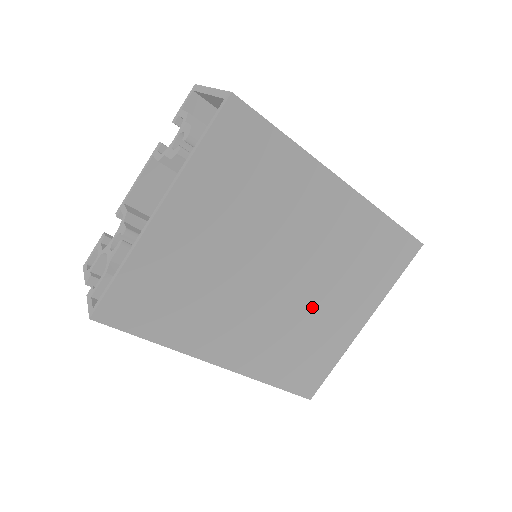
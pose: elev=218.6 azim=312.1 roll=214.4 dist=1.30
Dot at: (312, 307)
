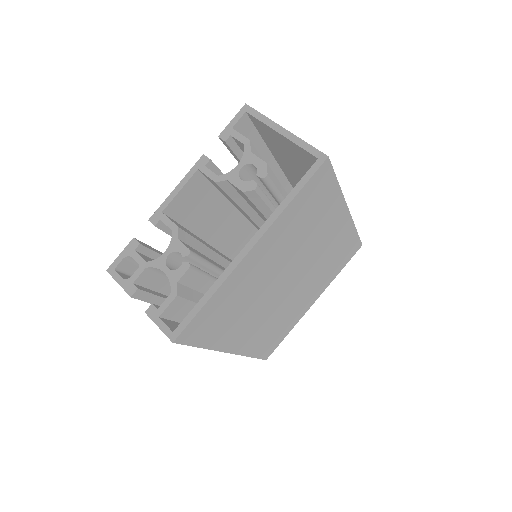
Dot at: (296, 299)
